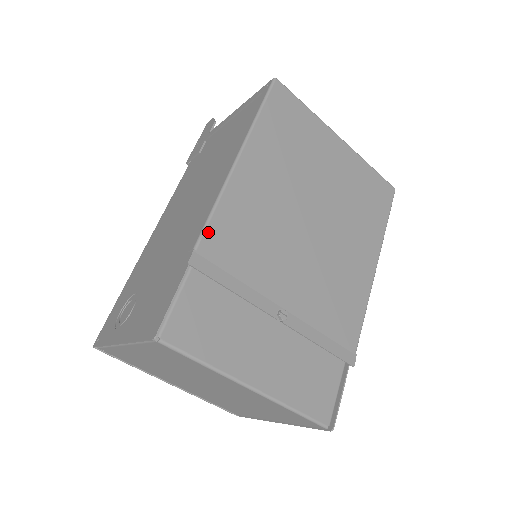
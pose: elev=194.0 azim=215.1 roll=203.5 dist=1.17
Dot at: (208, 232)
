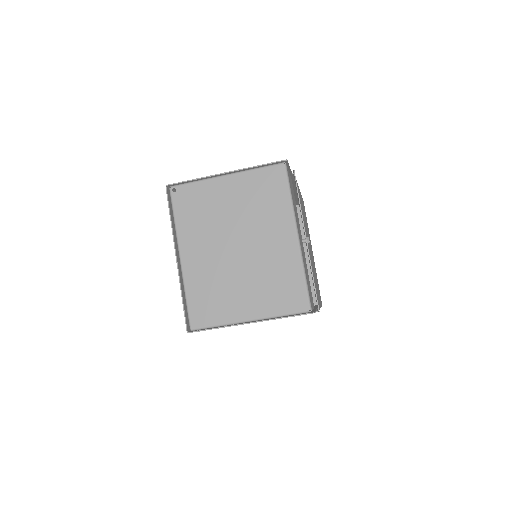
Dot at: occluded
